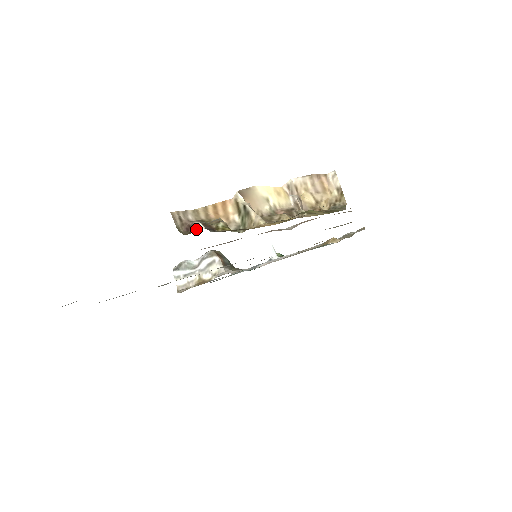
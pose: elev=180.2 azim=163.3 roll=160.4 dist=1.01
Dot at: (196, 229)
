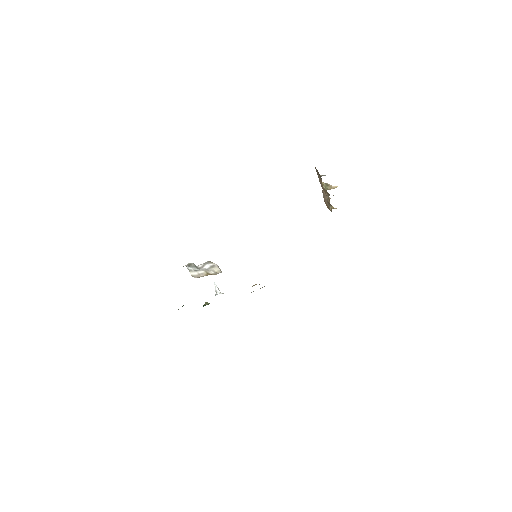
Dot at: (325, 175)
